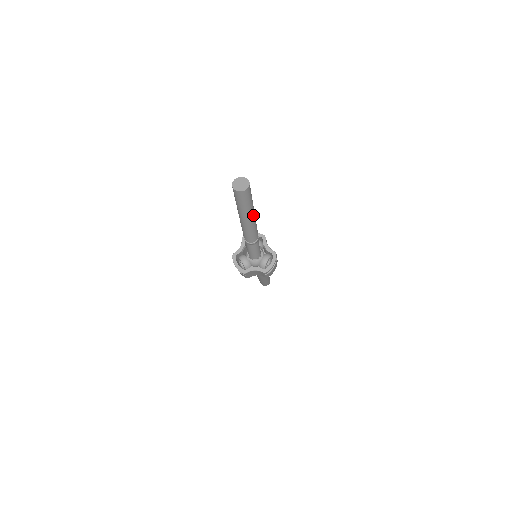
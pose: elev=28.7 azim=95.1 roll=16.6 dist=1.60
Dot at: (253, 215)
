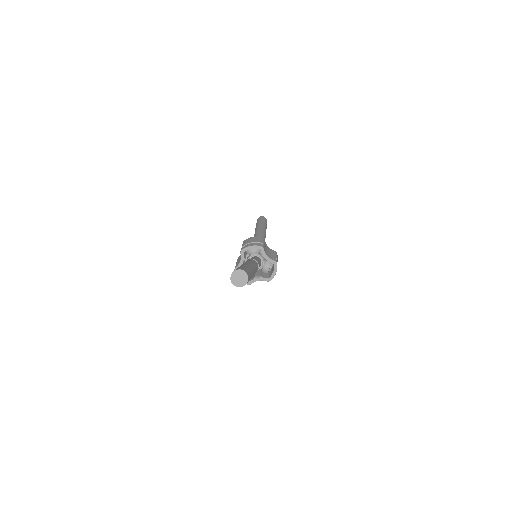
Dot at: (253, 274)
